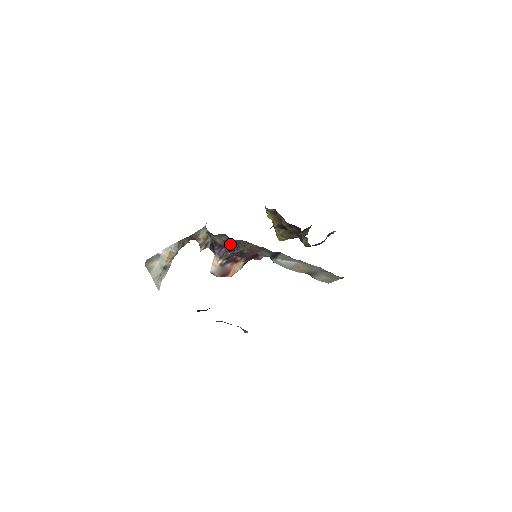
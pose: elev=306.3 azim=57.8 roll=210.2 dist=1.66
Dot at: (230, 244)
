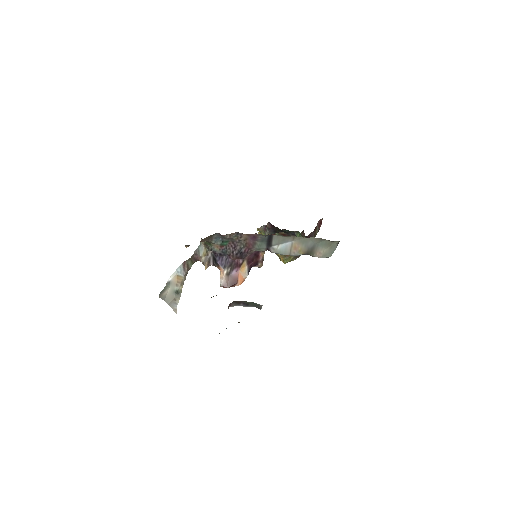
Dot at: (227, 247)
